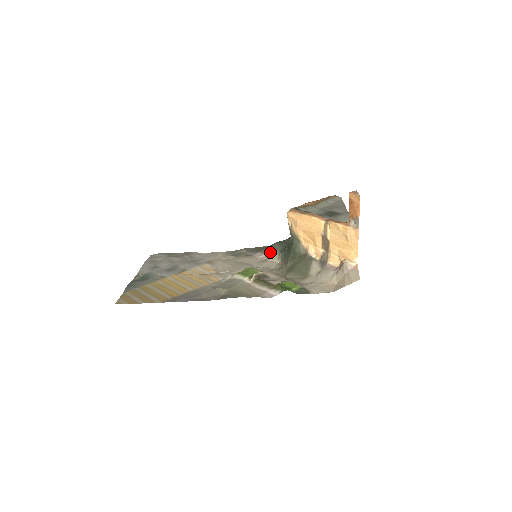
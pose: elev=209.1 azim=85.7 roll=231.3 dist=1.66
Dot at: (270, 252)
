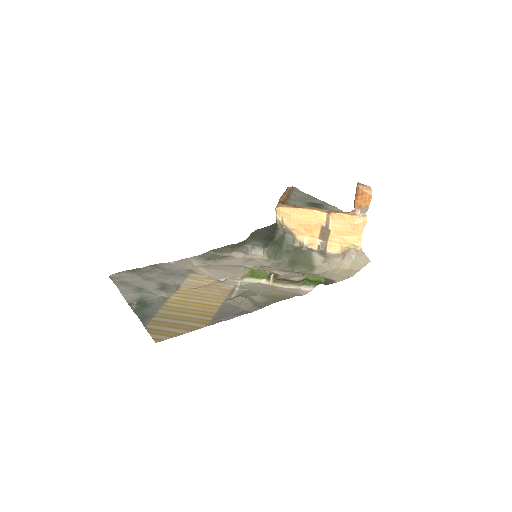
Dot at: (250, 250)
